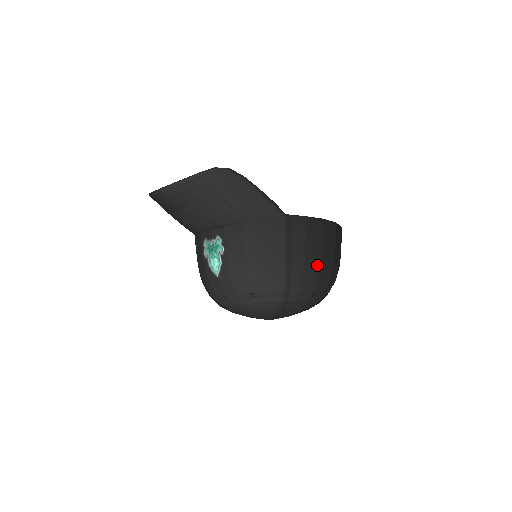
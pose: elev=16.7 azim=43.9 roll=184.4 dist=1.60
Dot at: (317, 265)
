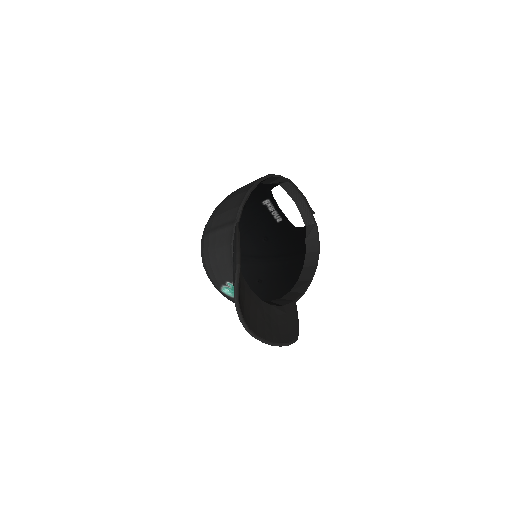
Dot at: (279, 289)
